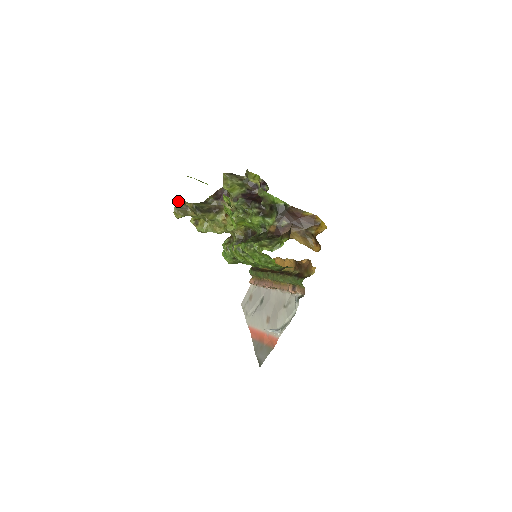
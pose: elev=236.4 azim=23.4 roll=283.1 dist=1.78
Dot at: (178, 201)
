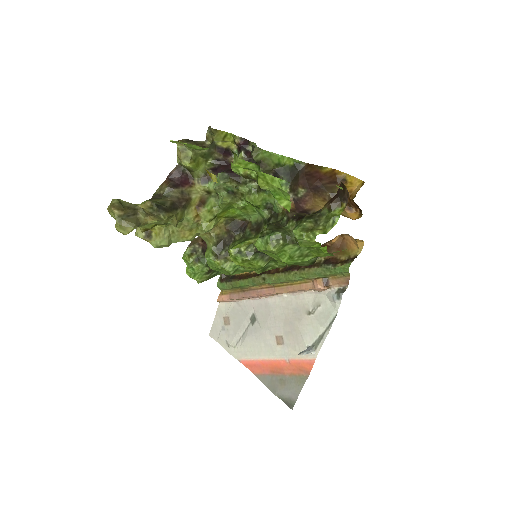
Dot at: (117, 205)
